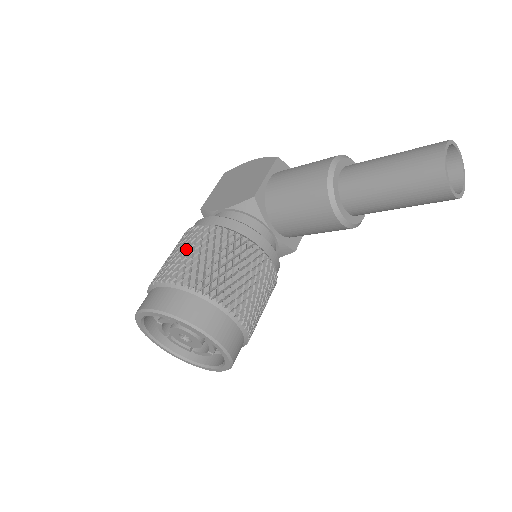
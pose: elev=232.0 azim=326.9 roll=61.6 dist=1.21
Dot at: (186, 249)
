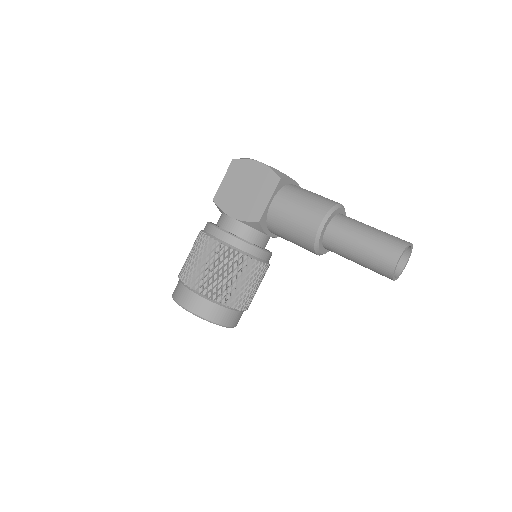
Dot at: (208, 265)
